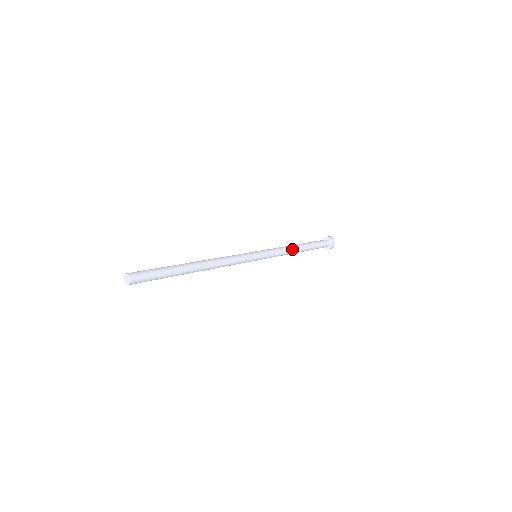
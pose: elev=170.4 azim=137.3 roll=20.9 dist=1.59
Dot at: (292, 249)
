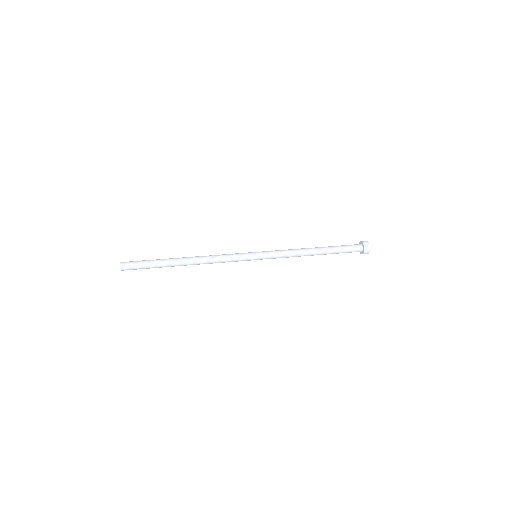
Dot at: (303, 251)
